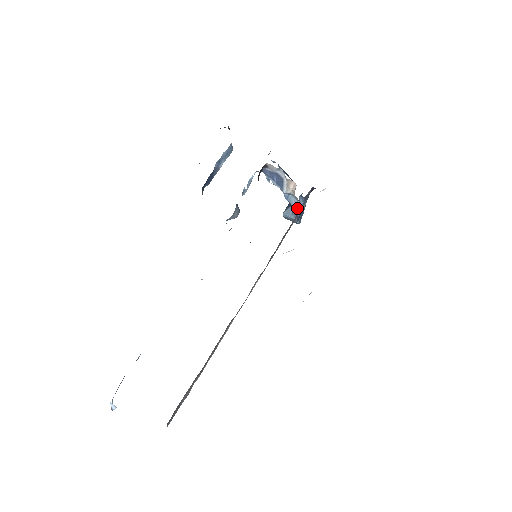
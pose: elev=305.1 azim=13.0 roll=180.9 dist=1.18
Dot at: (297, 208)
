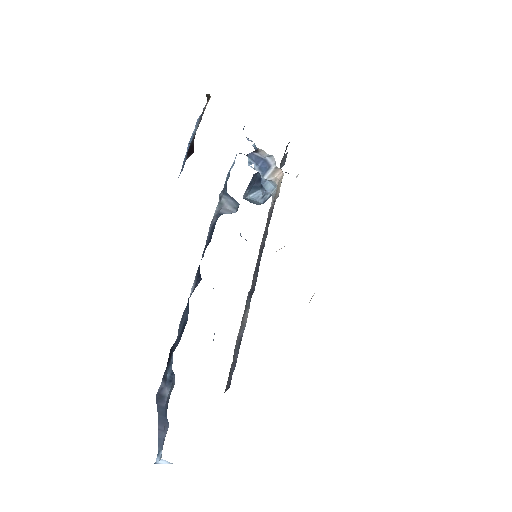
Dot at: (270, 193)
